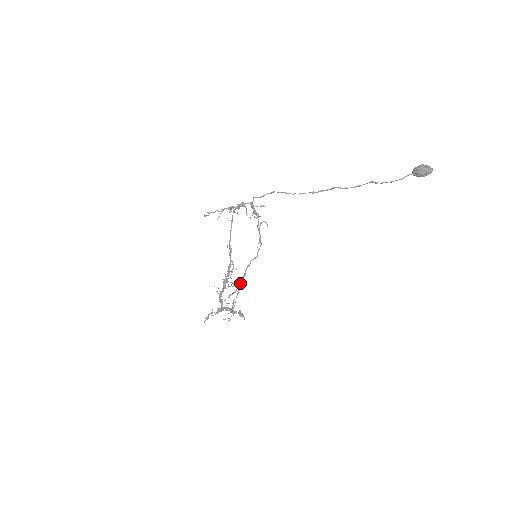
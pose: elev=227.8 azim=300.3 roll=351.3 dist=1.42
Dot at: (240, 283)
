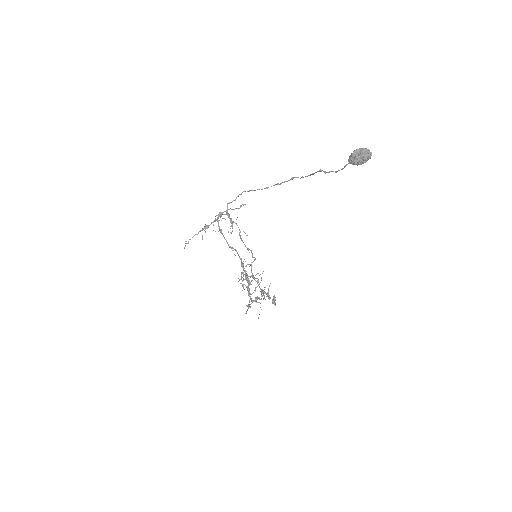
Dot at: (263, 271)
